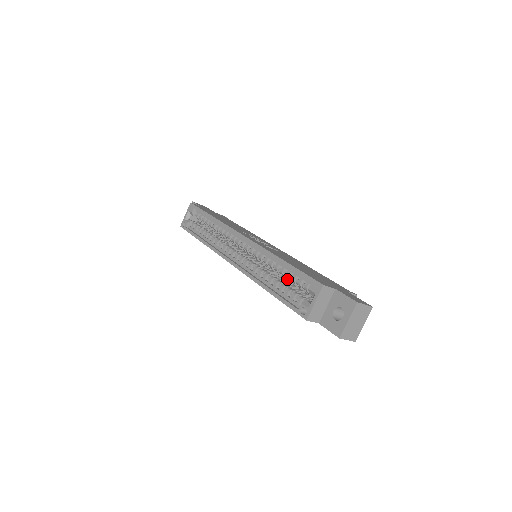
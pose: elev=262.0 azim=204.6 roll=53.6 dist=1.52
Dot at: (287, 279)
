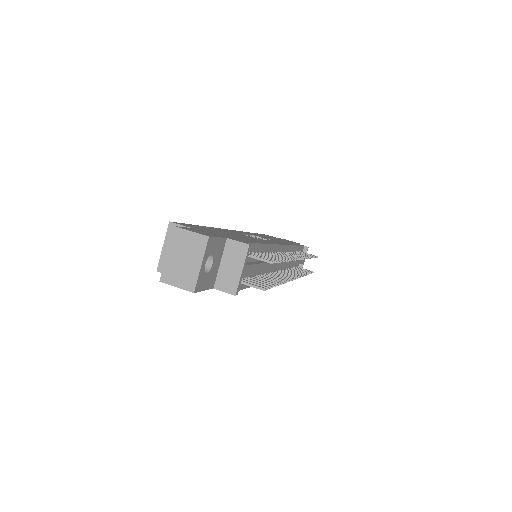
Dot at: occluded
